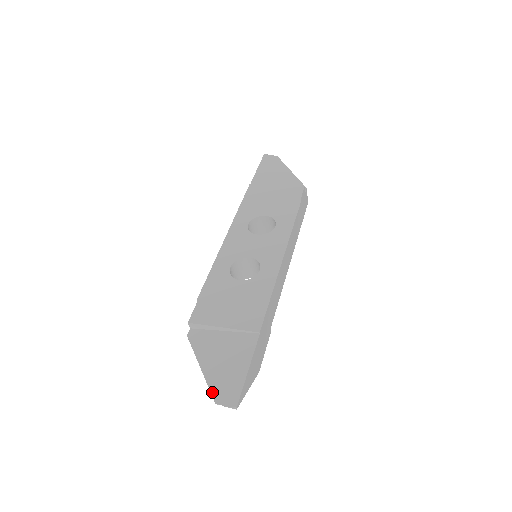
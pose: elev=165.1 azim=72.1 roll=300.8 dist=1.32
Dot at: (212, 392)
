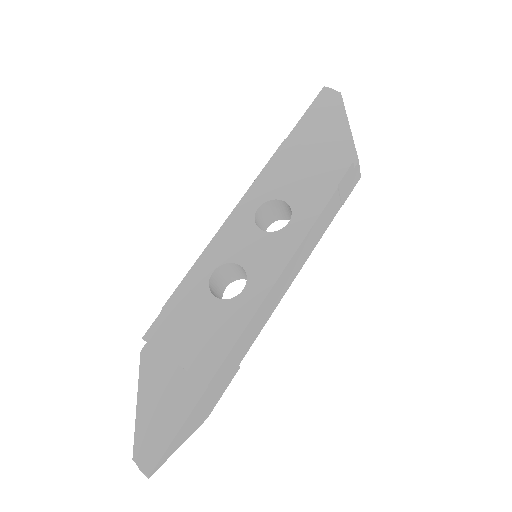
Dot at: (135, 442)
